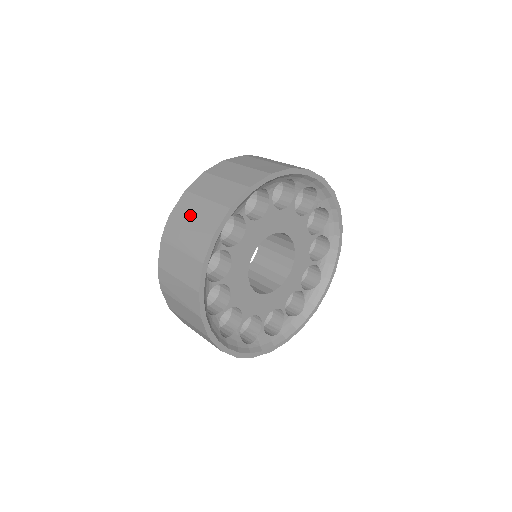
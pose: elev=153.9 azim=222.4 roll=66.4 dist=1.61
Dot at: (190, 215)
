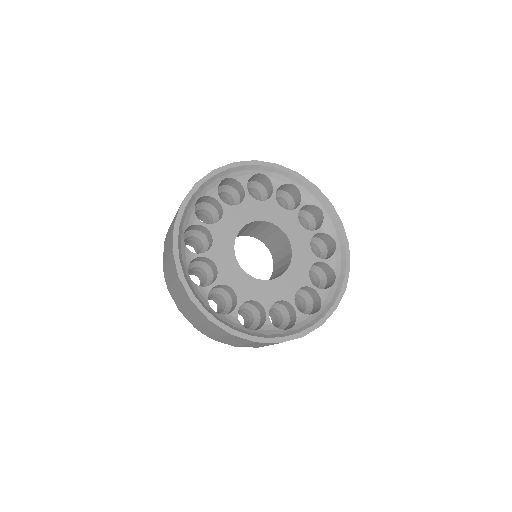
Dot at: occluded
